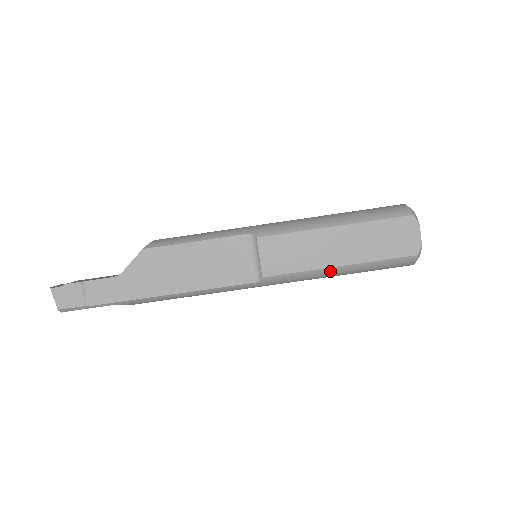
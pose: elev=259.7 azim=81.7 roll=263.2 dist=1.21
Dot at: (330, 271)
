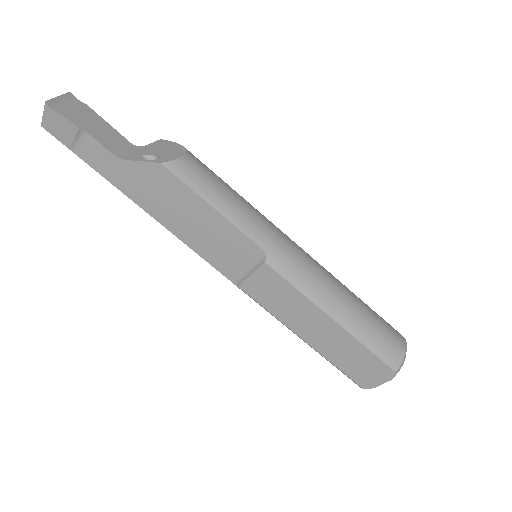
Dot at: (293, 332)
